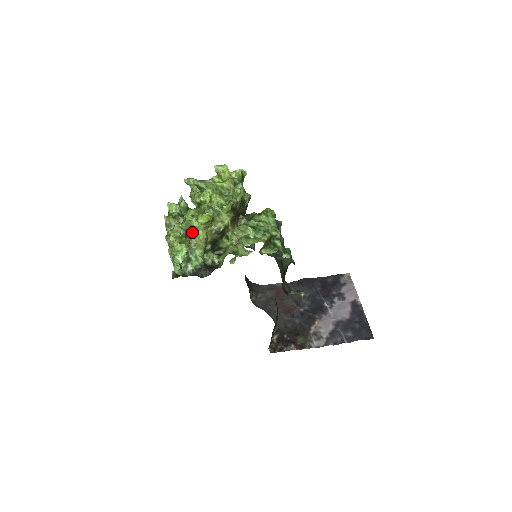
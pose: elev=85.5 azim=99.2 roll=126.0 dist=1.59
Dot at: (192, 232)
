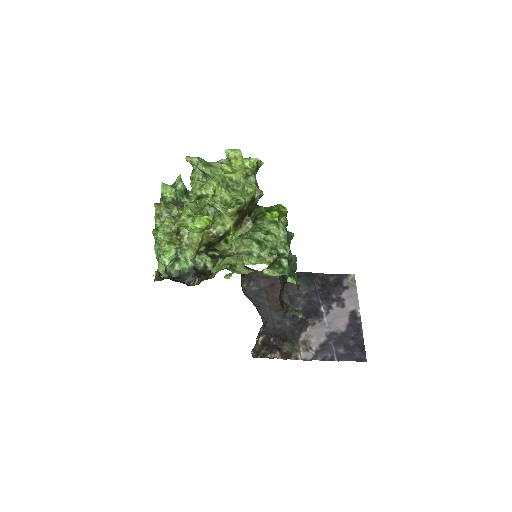
Dot at: (185, 229)
